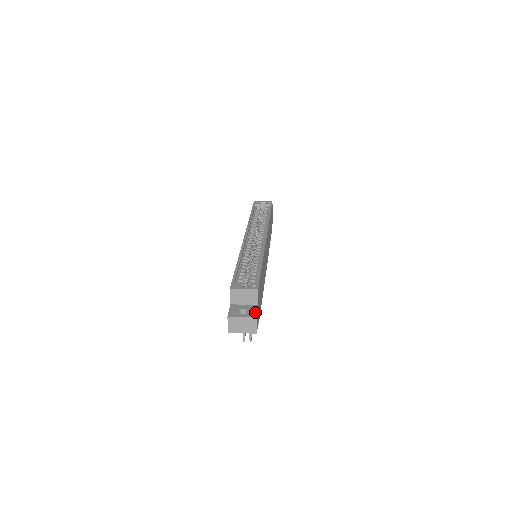
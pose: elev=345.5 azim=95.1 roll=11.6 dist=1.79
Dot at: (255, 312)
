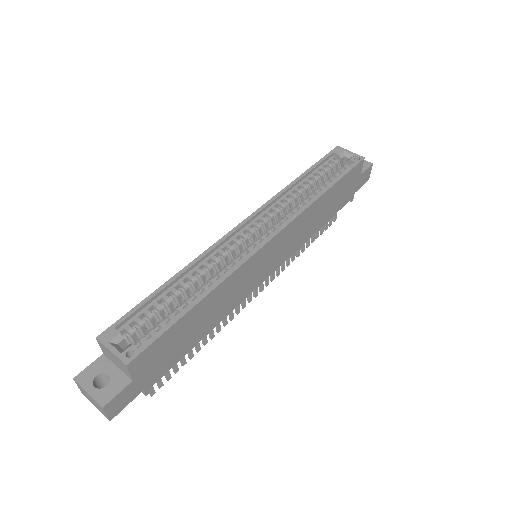
Dot at: (112, 394)
